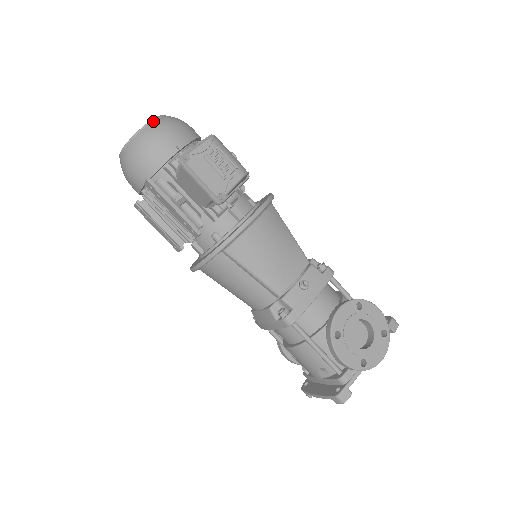
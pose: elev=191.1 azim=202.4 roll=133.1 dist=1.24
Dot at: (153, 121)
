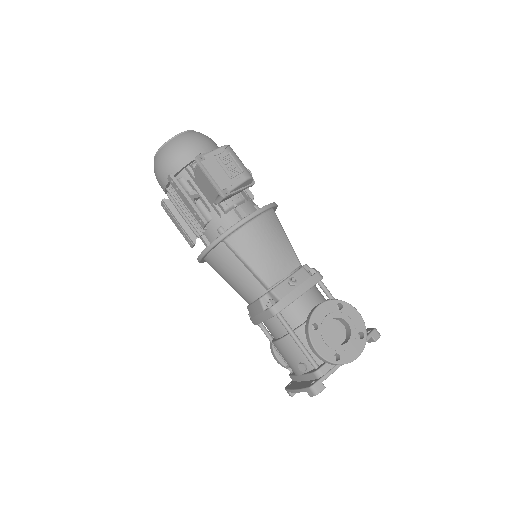
Dot at: (184, 133)
